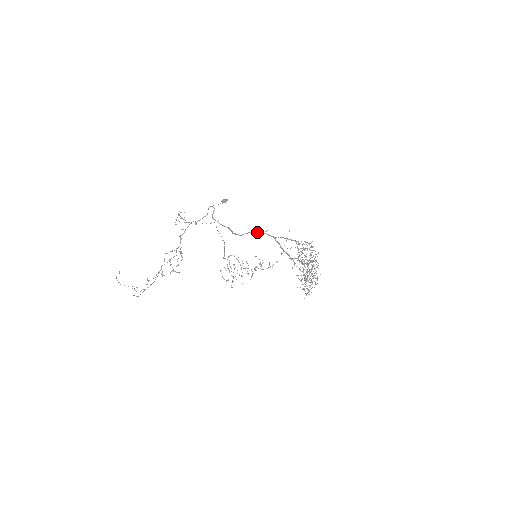
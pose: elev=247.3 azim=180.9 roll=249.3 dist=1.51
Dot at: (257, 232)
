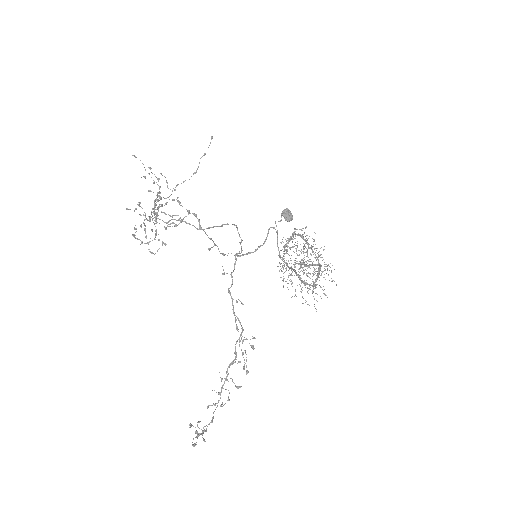
Dot at: occluded
